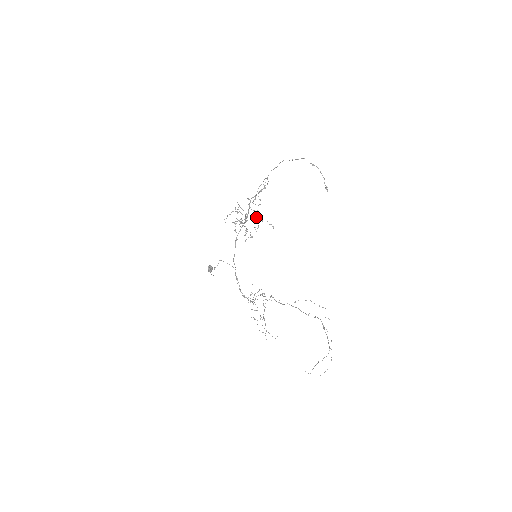
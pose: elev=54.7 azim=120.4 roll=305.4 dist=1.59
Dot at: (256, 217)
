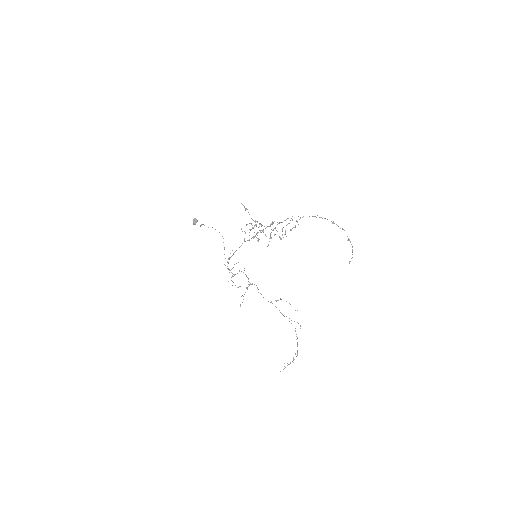
Dot at: (271, 232)
